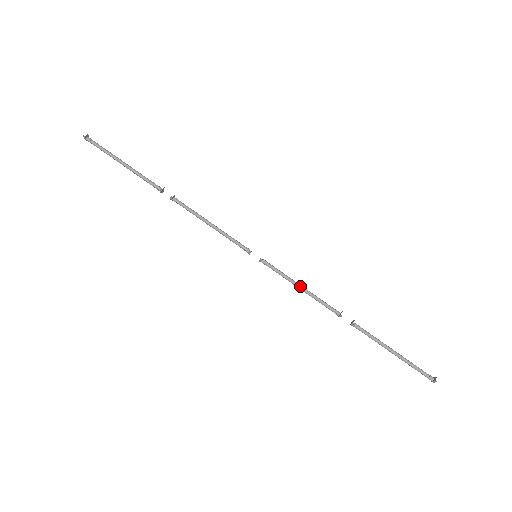
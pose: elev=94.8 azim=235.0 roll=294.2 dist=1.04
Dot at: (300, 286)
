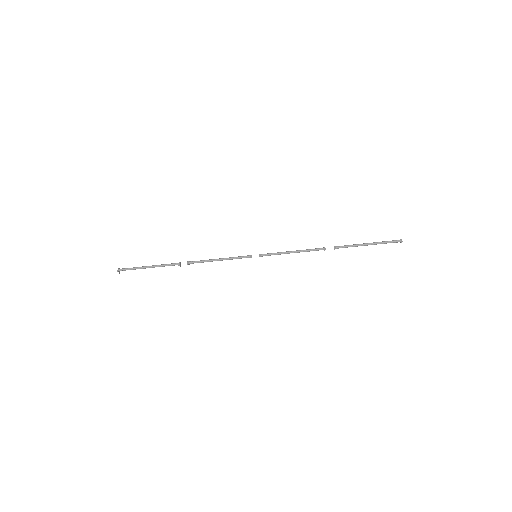
Dot at: occluded
